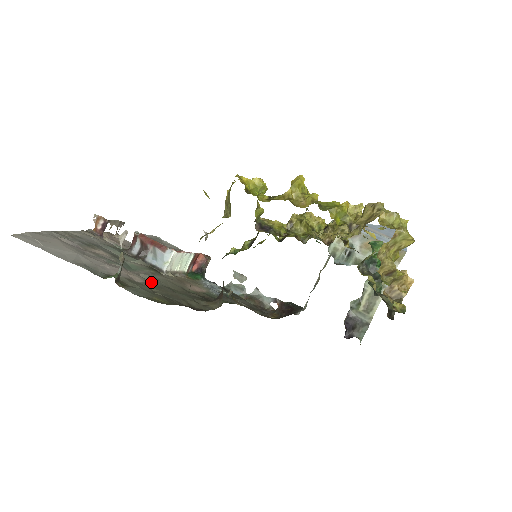
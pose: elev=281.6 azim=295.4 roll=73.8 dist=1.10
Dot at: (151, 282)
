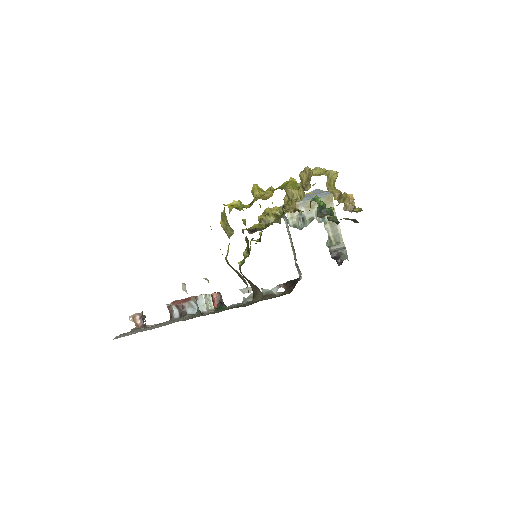
Dot at: occluded
